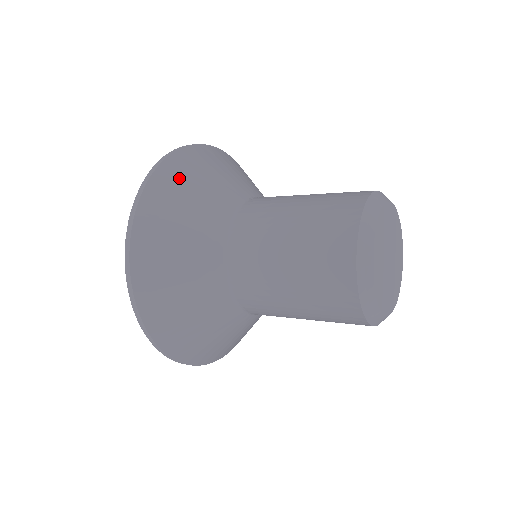
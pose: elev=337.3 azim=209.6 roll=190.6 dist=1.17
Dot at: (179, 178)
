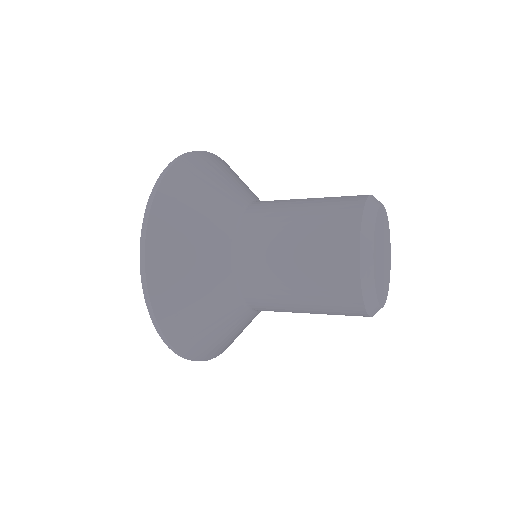
Dot at: (190, 179)
